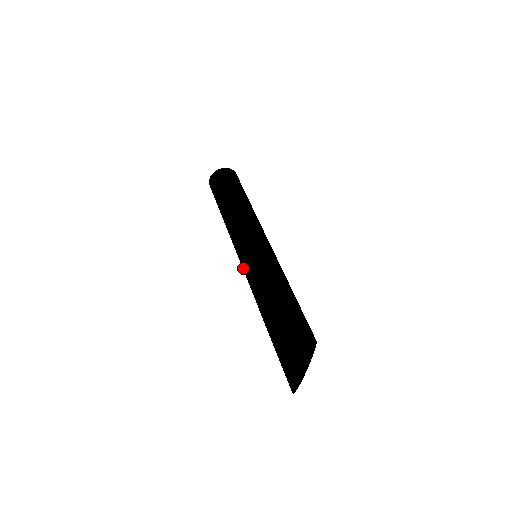
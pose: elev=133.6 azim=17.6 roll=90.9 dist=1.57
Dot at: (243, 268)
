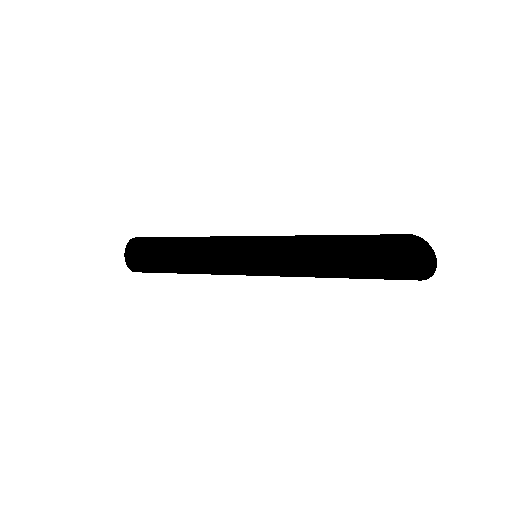
Dot at: (261, 259)
